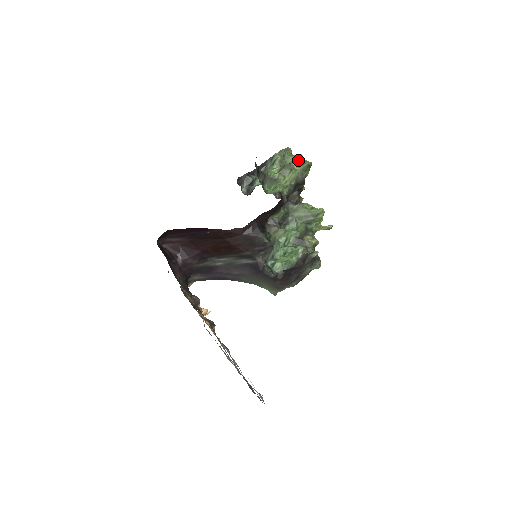
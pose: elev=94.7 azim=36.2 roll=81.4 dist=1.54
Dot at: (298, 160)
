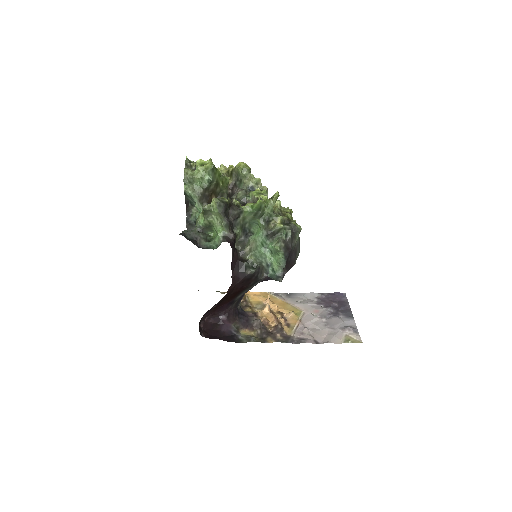
Dot at: (202, 174)
